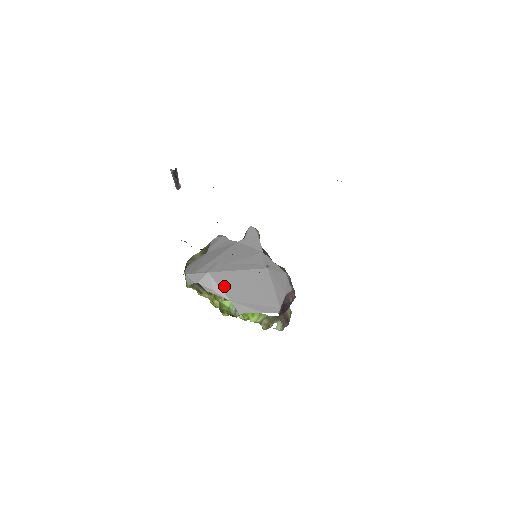
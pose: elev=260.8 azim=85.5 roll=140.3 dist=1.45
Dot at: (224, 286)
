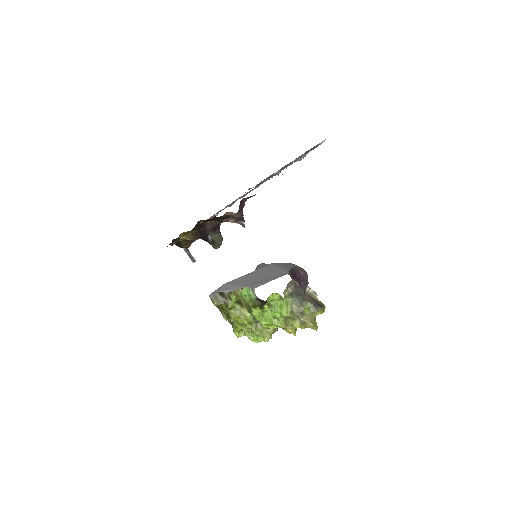
Dot at: (239, 283)
